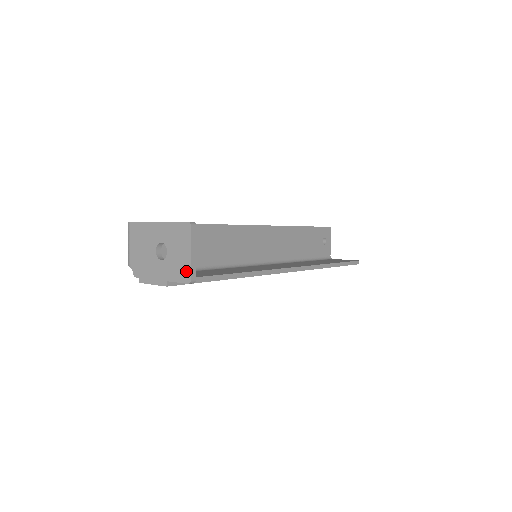
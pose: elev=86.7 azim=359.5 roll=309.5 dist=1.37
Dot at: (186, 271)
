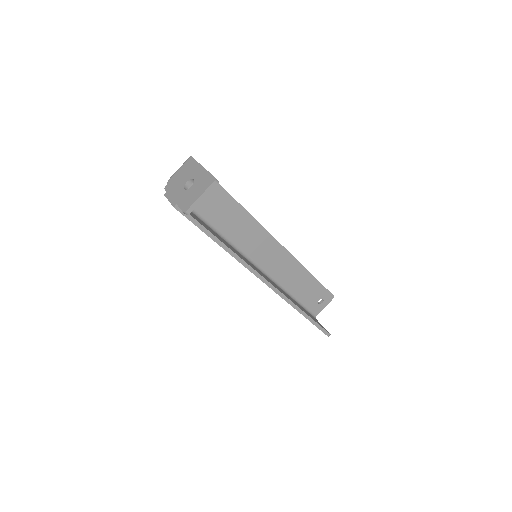
Dot at: (189, 204)
